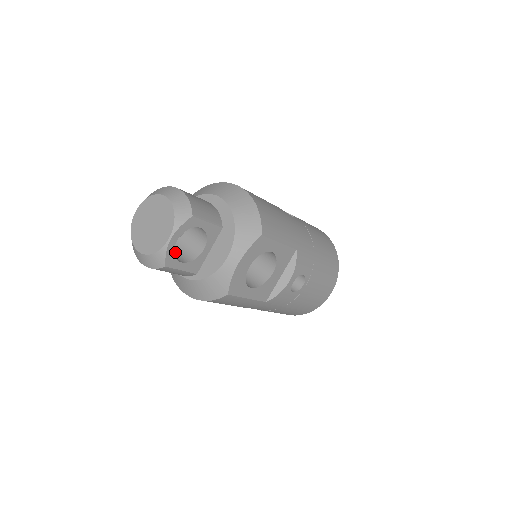
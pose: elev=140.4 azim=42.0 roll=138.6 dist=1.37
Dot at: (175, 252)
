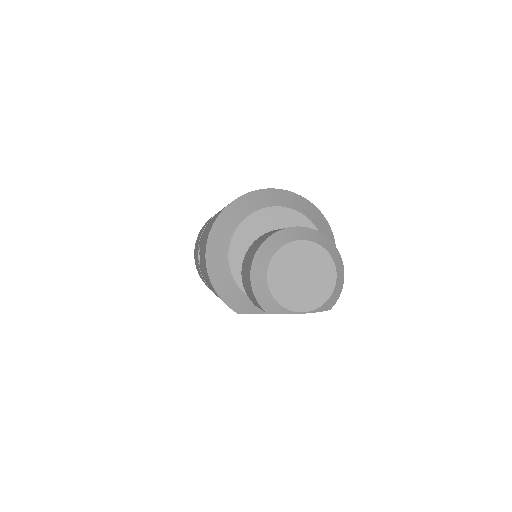
Dot at: occluded
